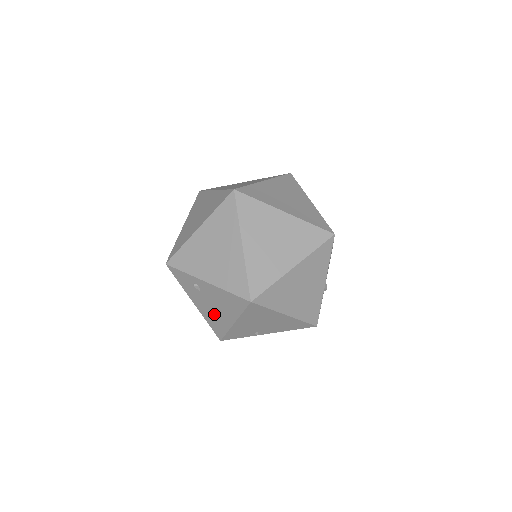
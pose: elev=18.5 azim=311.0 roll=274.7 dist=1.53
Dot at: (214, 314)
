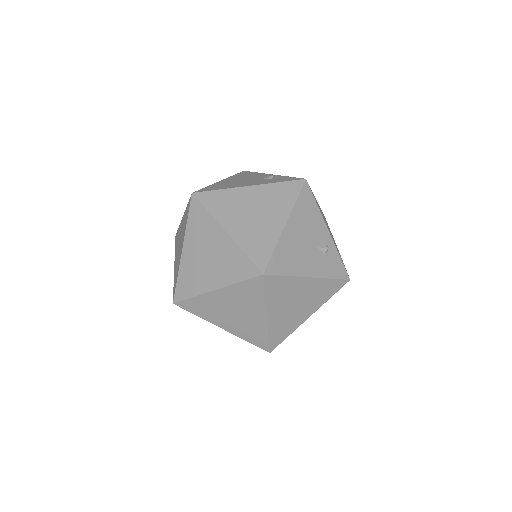
Dot at: occluded
